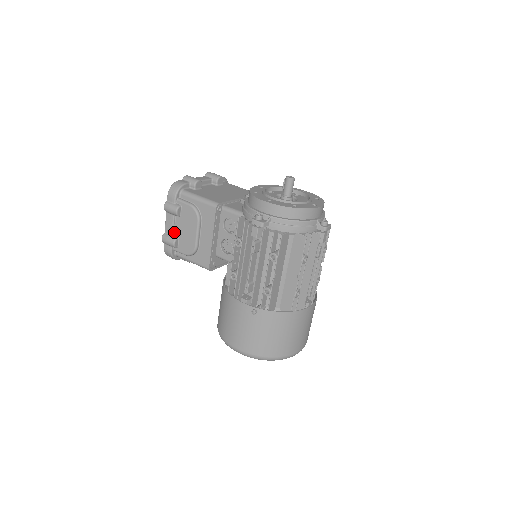
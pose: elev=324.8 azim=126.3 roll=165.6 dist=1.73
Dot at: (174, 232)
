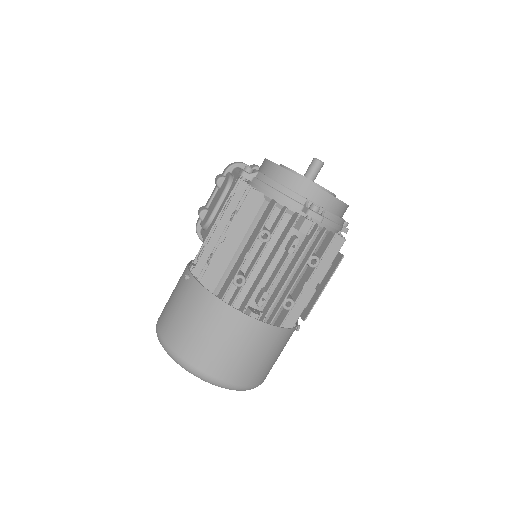
Dot at: (210, 205)
